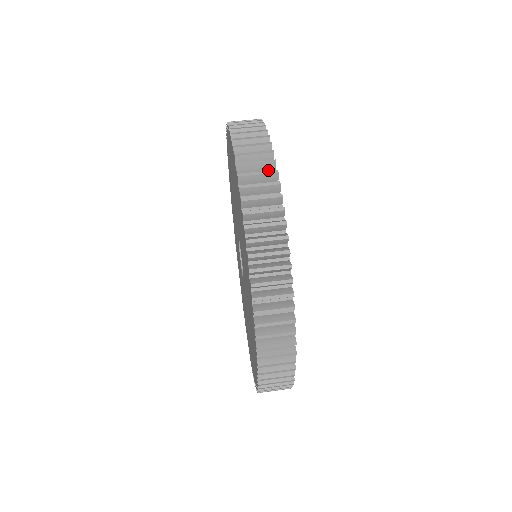
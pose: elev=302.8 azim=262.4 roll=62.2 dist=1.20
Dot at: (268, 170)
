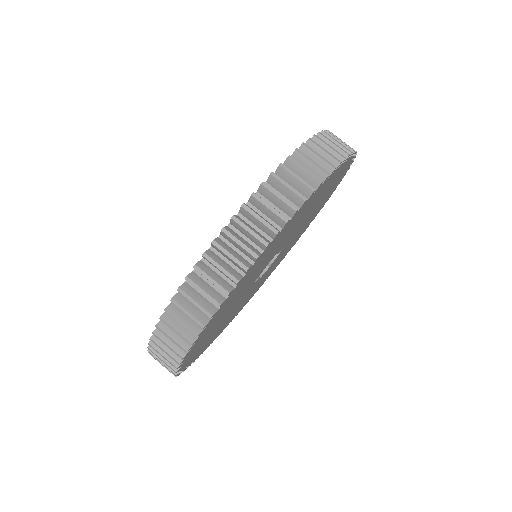
Dot at: (258, 244)
